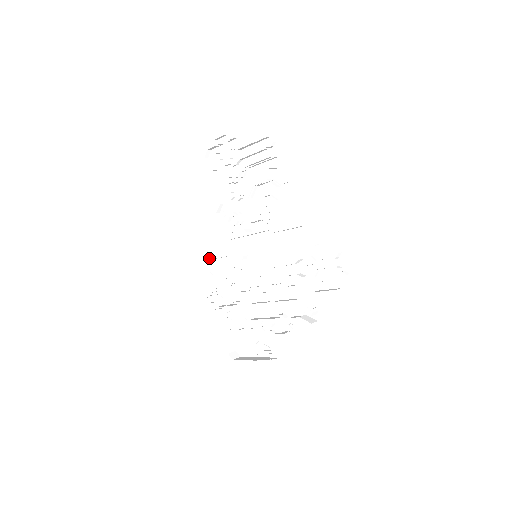
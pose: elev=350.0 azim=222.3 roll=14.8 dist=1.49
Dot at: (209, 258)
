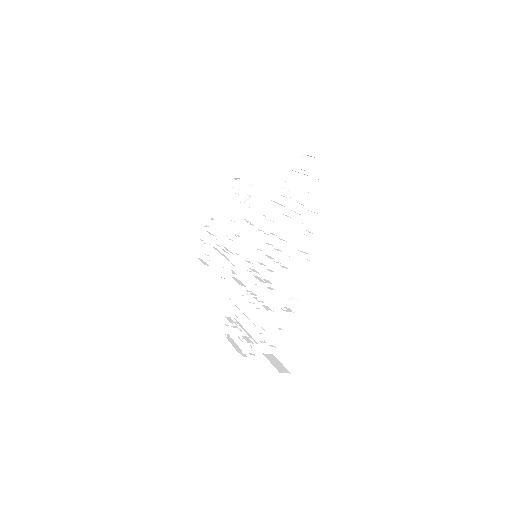
Dot at: (230, 324)
